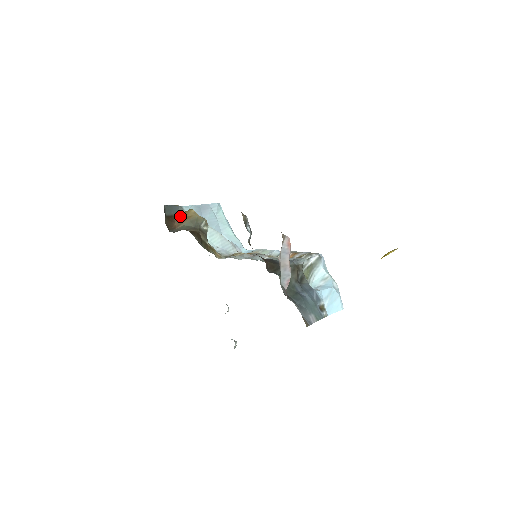
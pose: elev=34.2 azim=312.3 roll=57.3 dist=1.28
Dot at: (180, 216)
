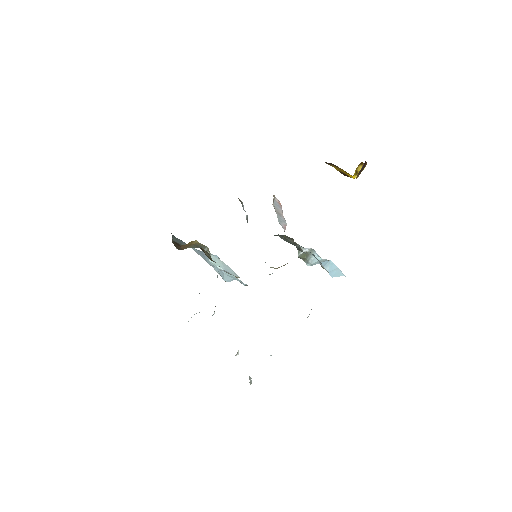
Dot at: occluded
